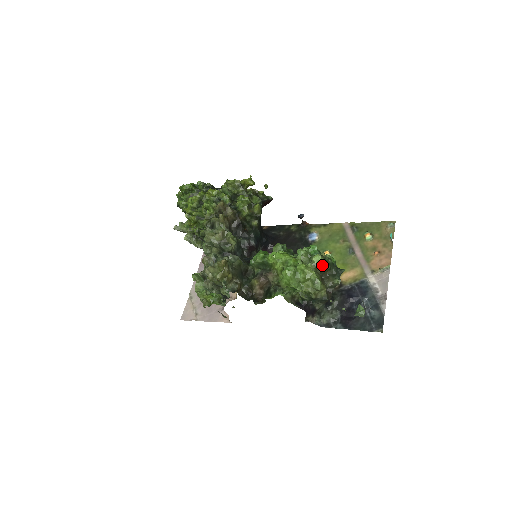
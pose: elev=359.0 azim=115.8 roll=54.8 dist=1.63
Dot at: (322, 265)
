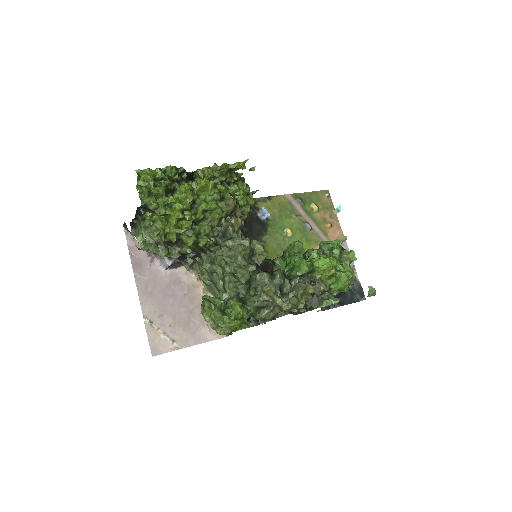
Dot at: (354, 260)
